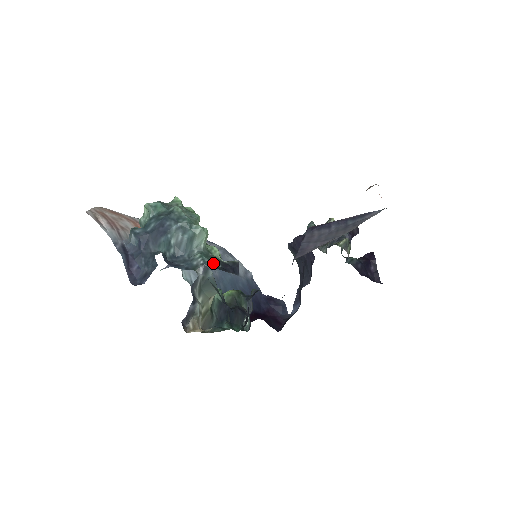
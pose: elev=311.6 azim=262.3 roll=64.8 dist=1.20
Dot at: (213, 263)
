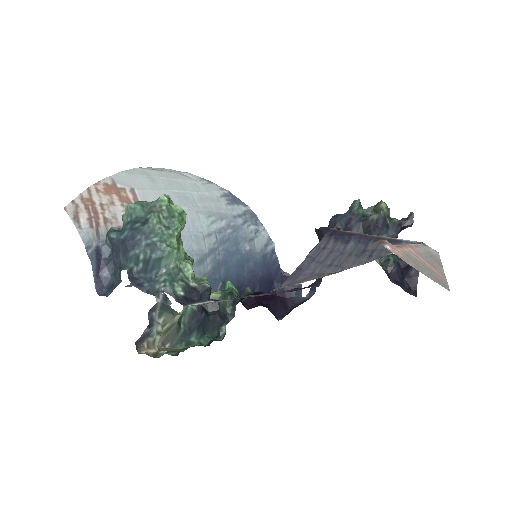
Dot at: (174, 292)
